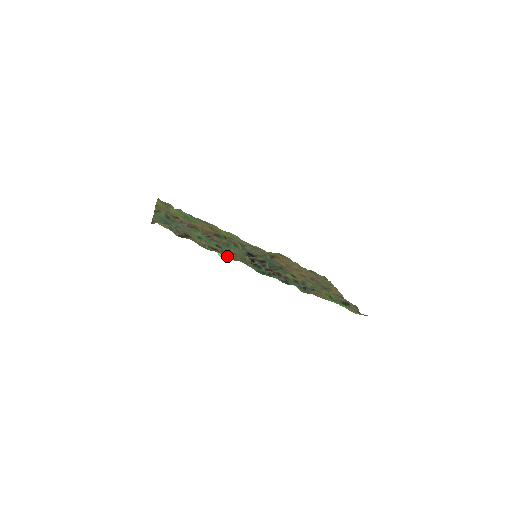
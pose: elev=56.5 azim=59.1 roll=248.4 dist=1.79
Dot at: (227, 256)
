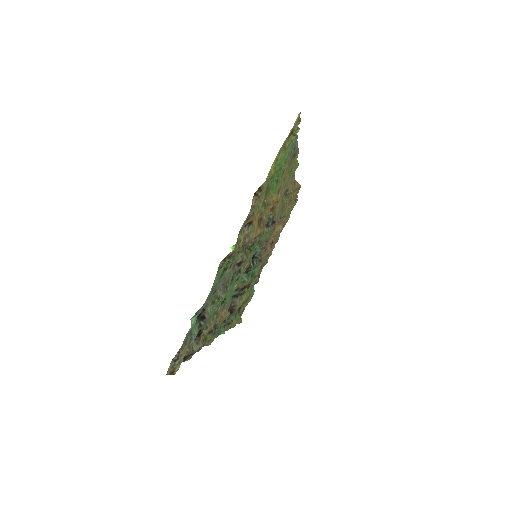
Dot at: occluded
